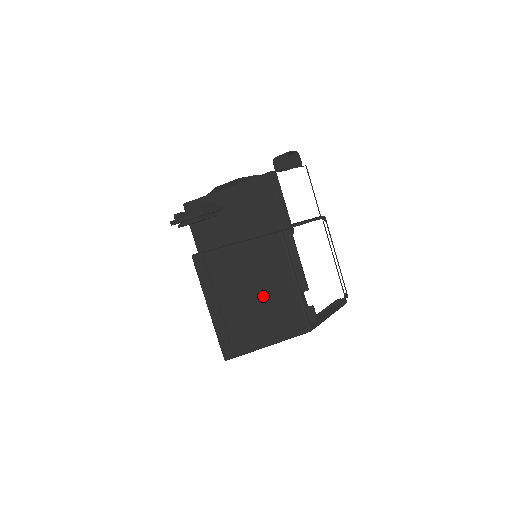
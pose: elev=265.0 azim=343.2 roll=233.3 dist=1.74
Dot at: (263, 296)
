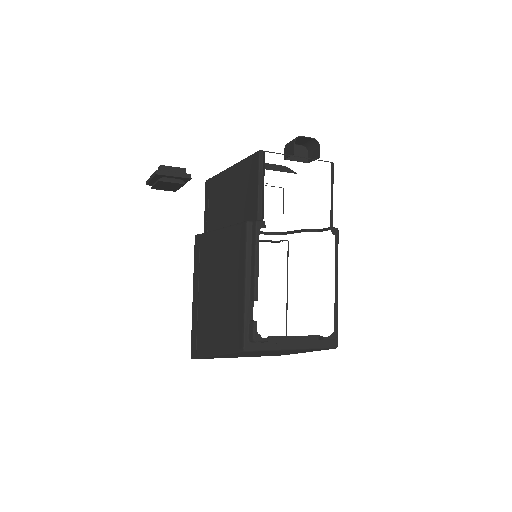
Dot at: (223, 294)
